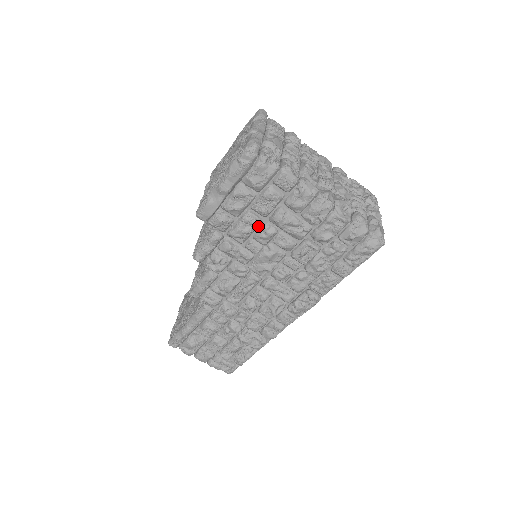
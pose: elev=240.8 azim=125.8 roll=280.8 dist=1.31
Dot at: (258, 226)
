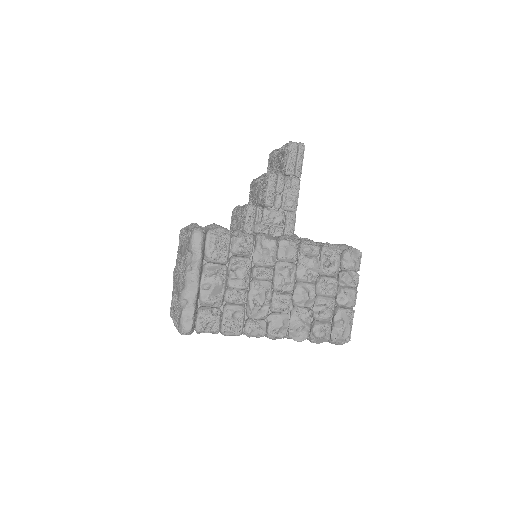
Dot at: occluded
